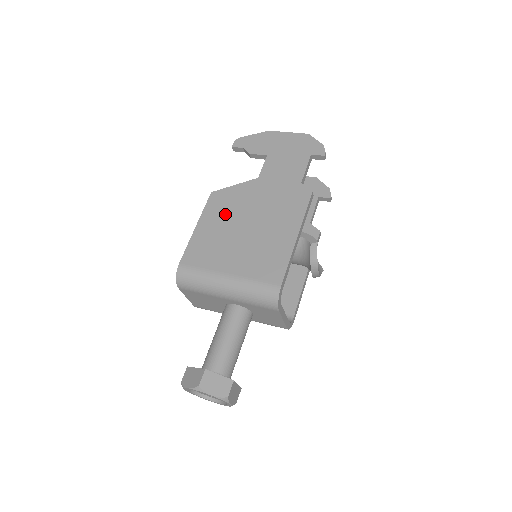
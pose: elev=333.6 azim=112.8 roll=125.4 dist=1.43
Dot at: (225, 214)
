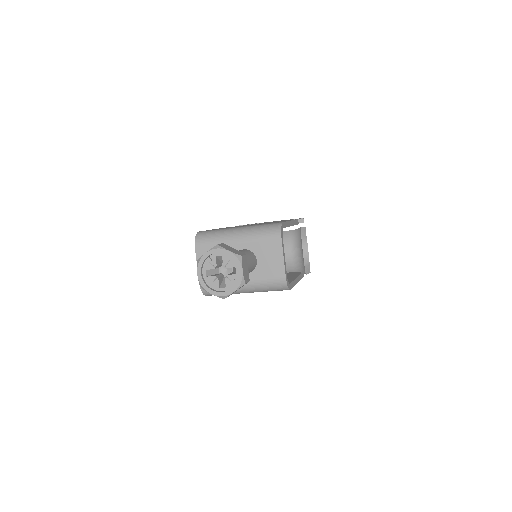
Dot at: occluded
